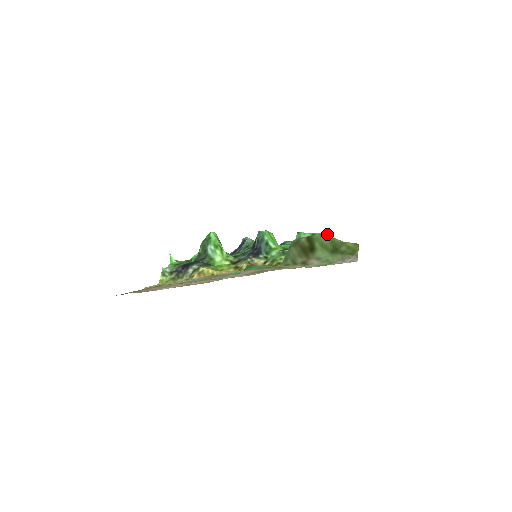
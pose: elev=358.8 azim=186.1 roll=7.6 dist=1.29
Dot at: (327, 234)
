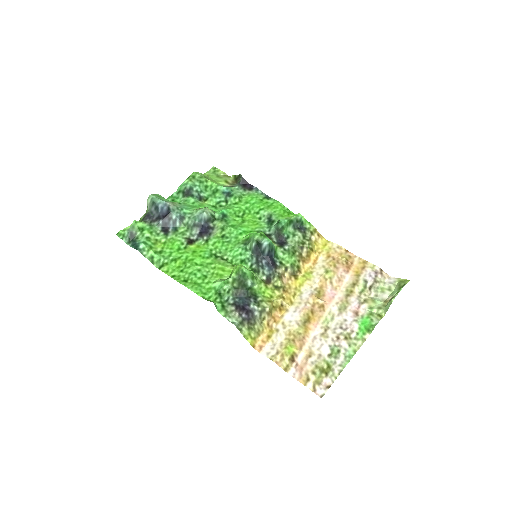
Dot at: (299, 217)
